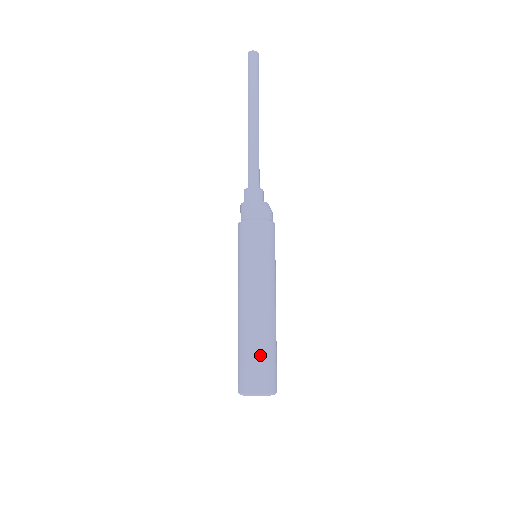
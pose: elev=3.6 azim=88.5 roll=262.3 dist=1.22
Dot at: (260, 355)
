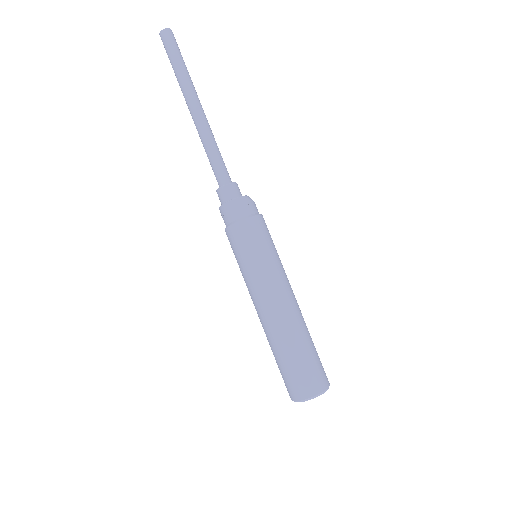
Dot at: (313, 351)
